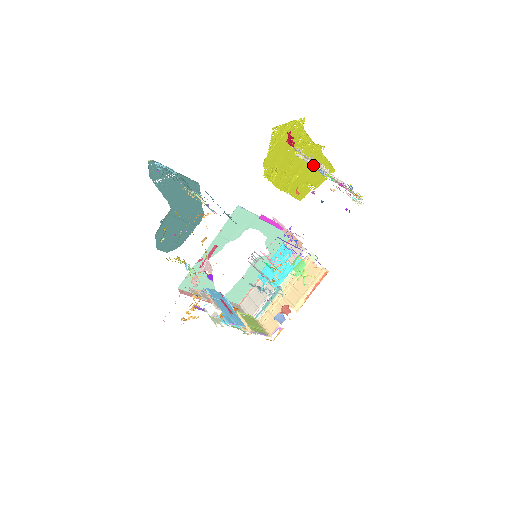
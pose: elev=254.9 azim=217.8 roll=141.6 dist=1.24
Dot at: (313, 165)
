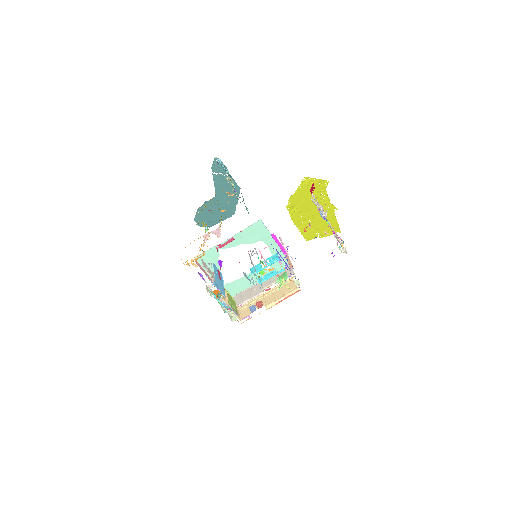
Dot at: (318, 208)
